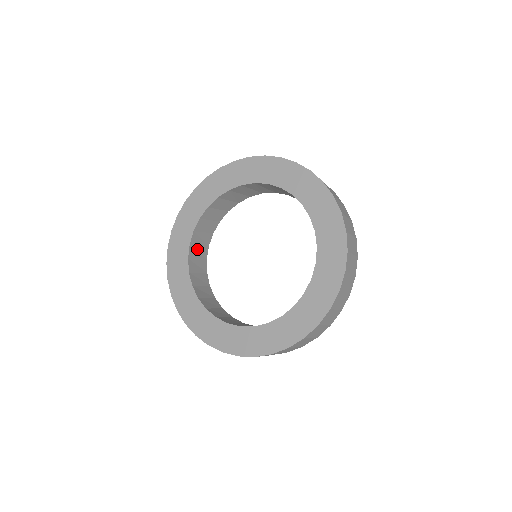
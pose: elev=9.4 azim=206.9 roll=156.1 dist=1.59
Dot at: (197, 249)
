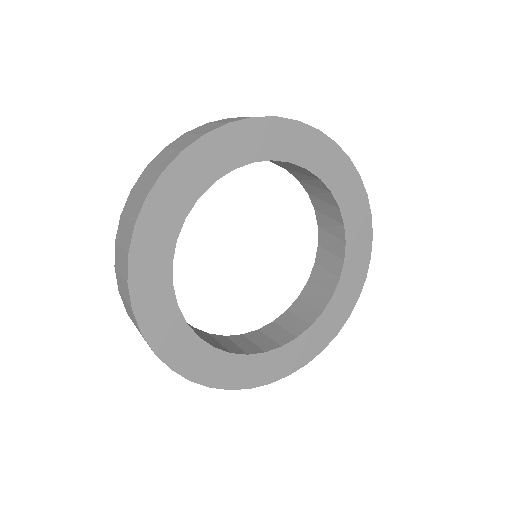
Dot at: occluded
